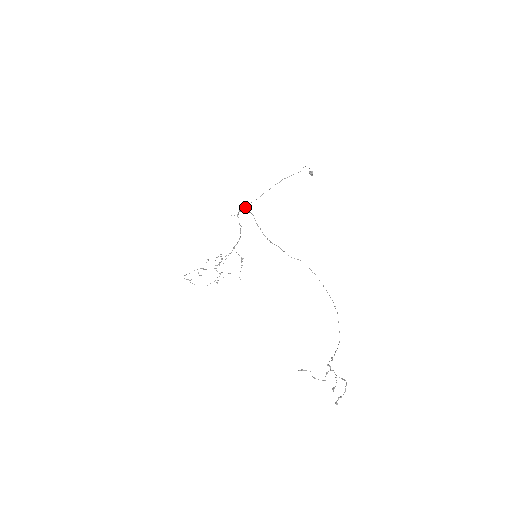
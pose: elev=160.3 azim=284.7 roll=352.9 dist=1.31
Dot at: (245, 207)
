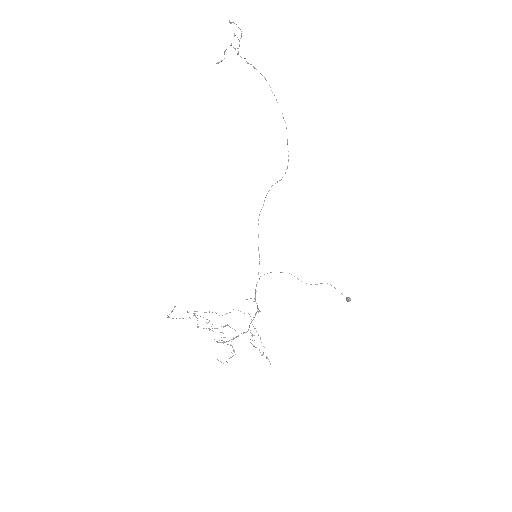
Dot at: occluded
